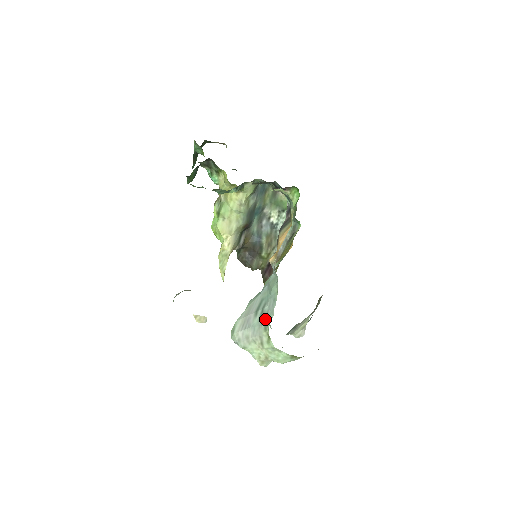
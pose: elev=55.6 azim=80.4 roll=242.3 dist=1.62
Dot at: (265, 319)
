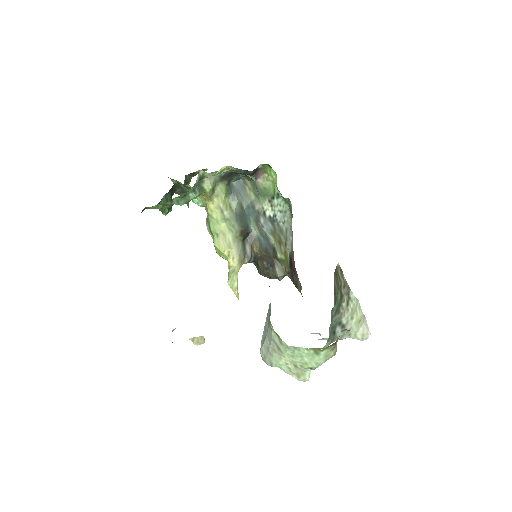
Dot at: (269, 316)
